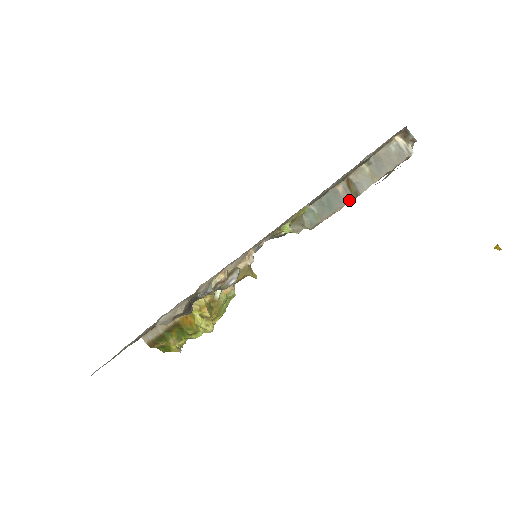
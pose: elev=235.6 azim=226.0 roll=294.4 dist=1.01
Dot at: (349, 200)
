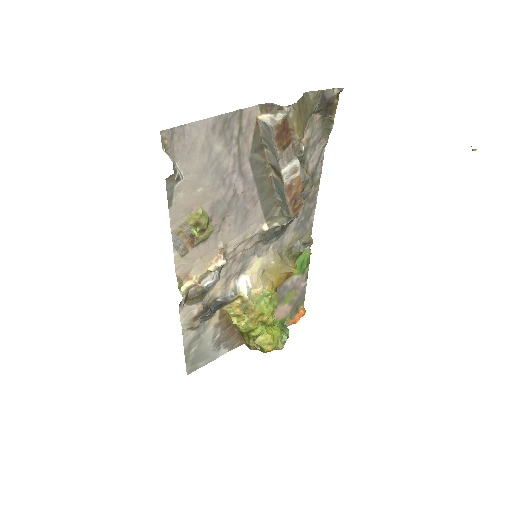
Dot at: (282, 181)
